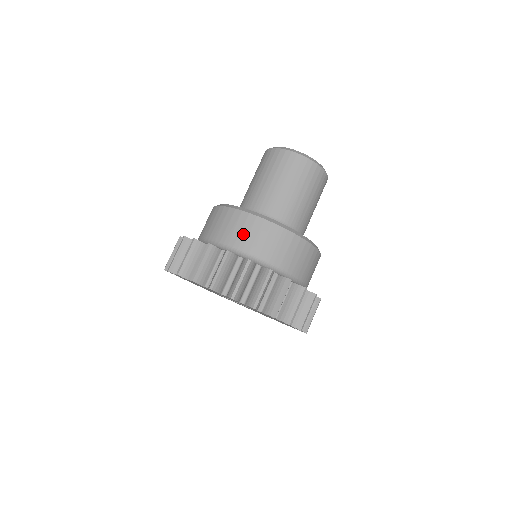
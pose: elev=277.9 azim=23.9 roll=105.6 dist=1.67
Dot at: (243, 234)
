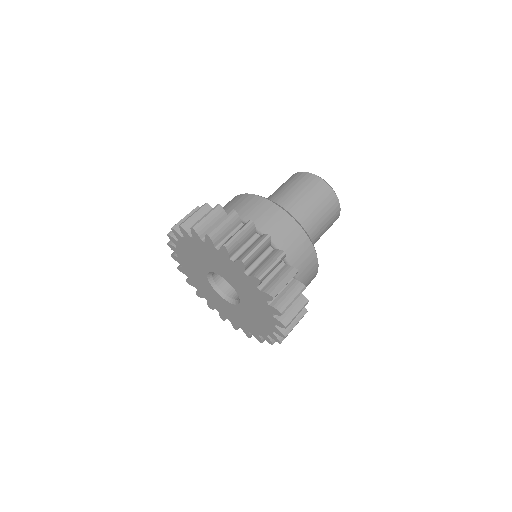
Dot at: (230, 205)
